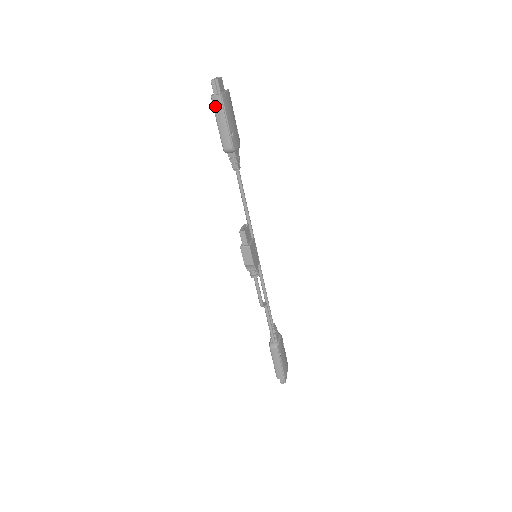
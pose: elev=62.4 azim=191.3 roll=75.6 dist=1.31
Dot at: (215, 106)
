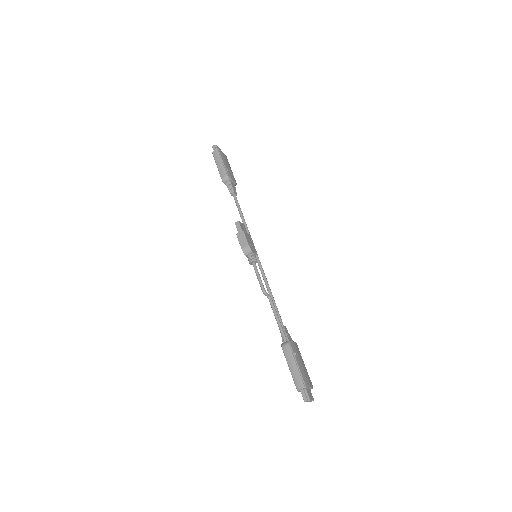
Dot at: (215, 156)
